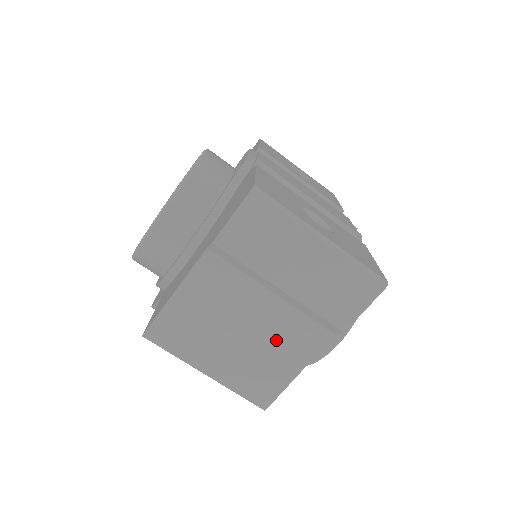
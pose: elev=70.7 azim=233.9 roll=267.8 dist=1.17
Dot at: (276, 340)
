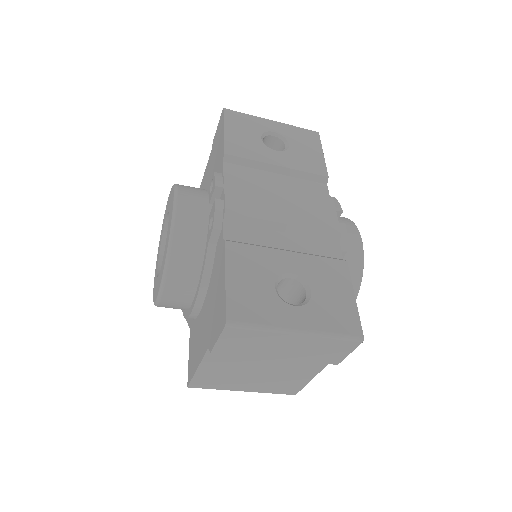
Dot at: (287, 371)
